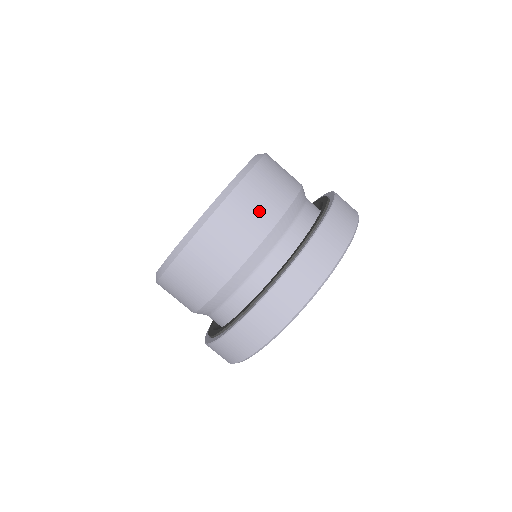
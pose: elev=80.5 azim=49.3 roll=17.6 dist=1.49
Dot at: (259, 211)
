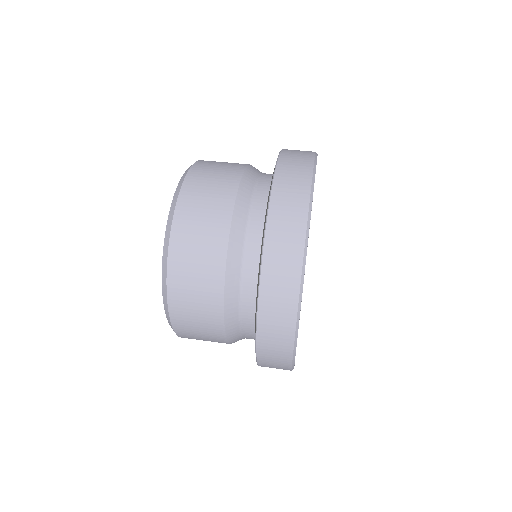
Dot at: occluded
